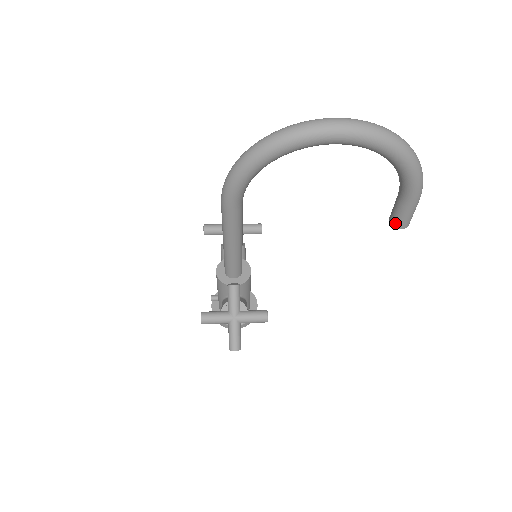
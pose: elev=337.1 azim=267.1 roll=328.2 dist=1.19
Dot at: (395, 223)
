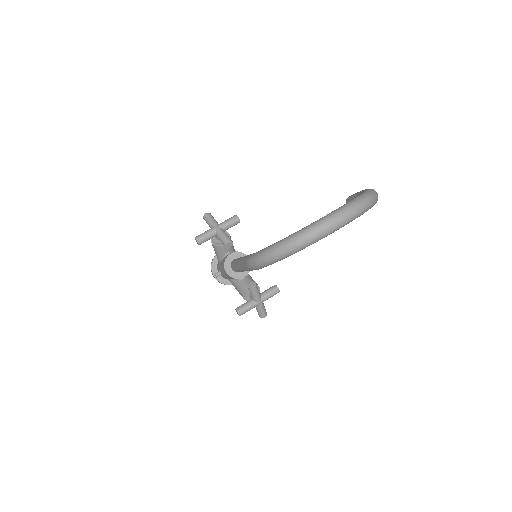
Dot at: occluded
